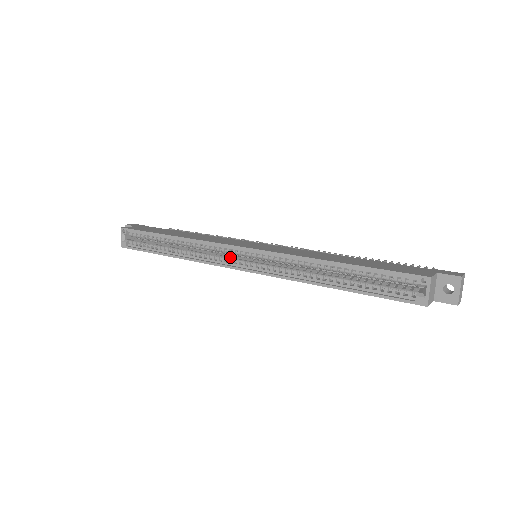
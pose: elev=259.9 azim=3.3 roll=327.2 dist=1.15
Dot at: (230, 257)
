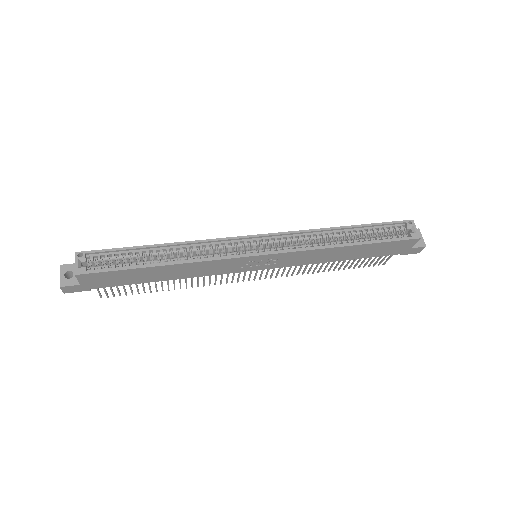
Dot at: (239, 252)
